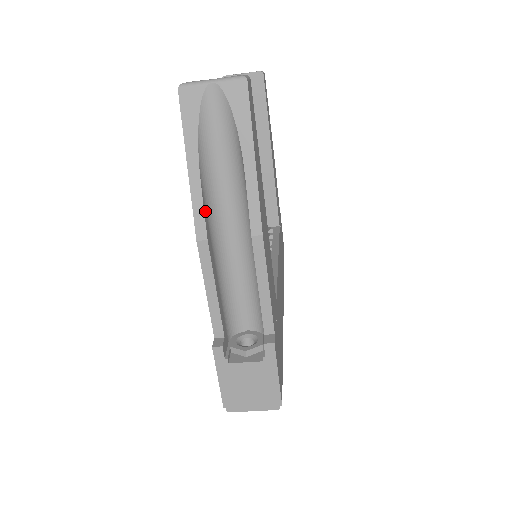
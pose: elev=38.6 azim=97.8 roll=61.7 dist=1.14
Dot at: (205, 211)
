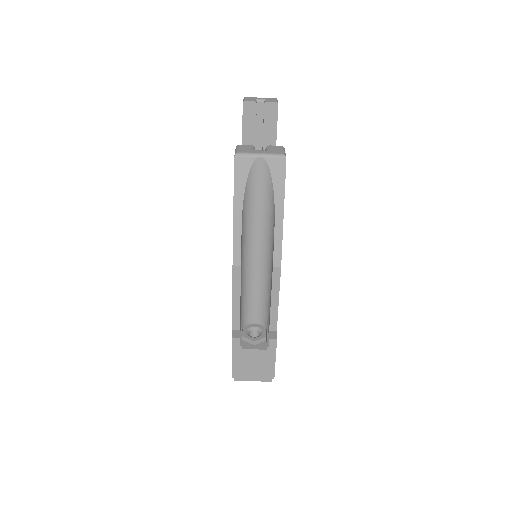
Dot at: (241, 244)
